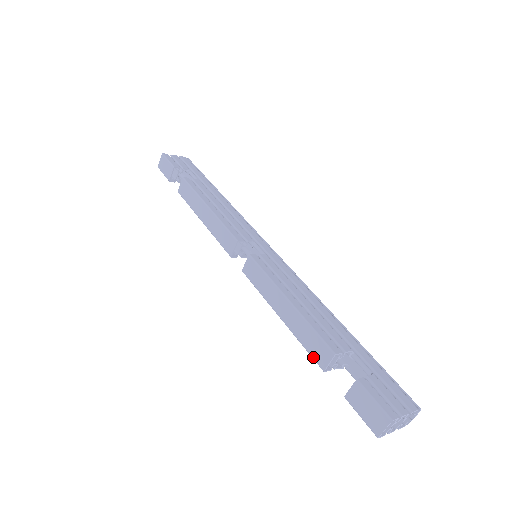
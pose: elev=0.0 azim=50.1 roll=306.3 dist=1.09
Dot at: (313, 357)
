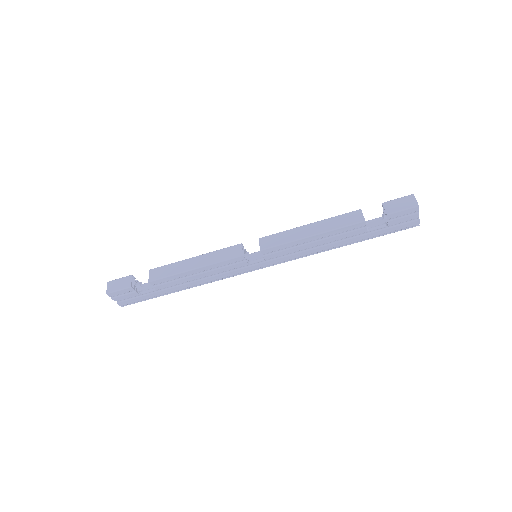
Dot at: (353, 223)
